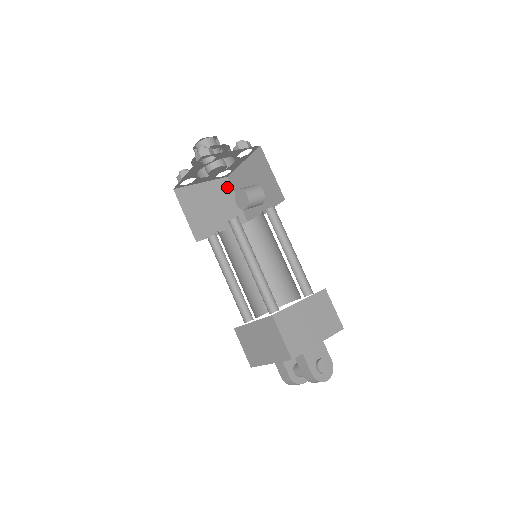
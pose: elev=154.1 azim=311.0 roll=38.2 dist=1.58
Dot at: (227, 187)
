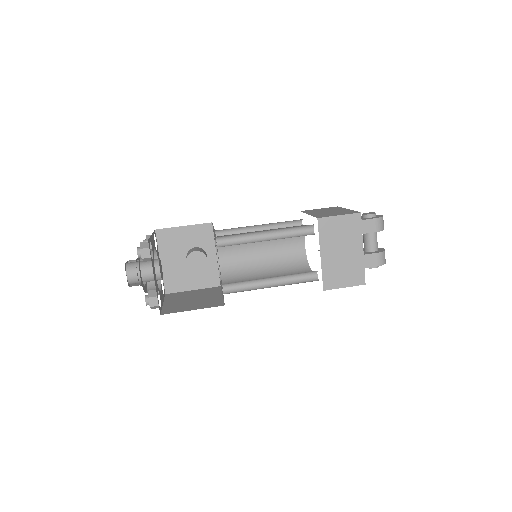
Dot at: (176, 294)
